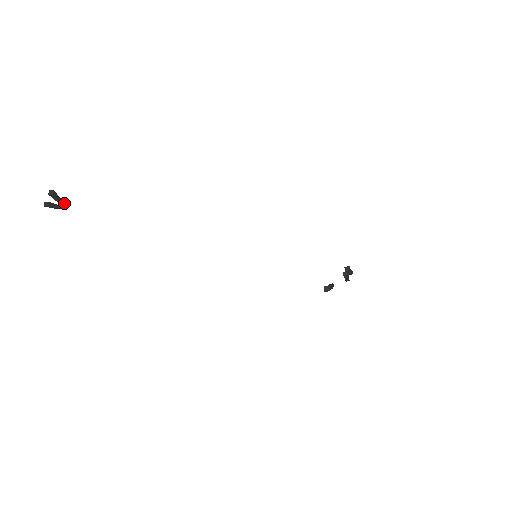
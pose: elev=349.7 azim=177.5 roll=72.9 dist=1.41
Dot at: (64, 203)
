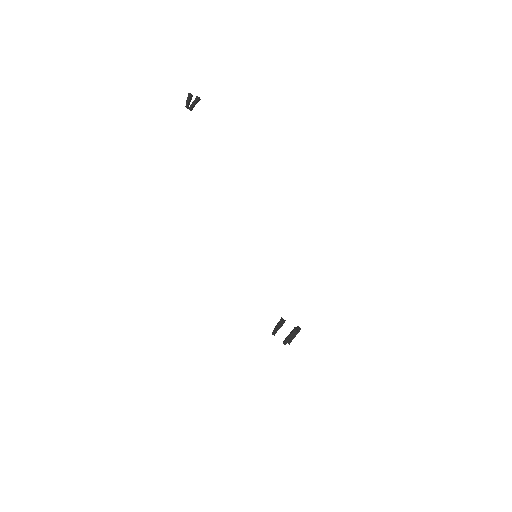
Dot at: (192, 109)
